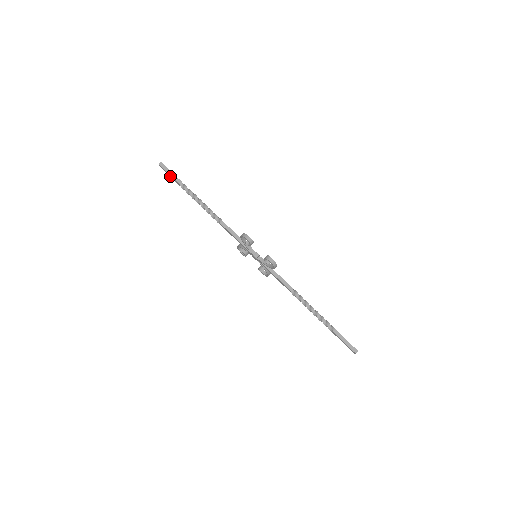
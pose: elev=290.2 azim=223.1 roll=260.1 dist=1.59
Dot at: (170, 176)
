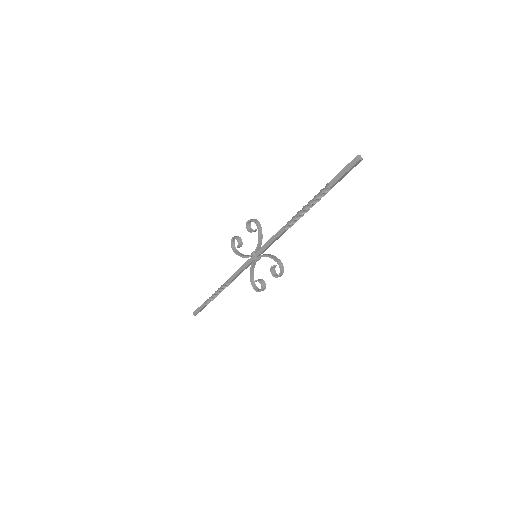
Dot at: (200, 310)
